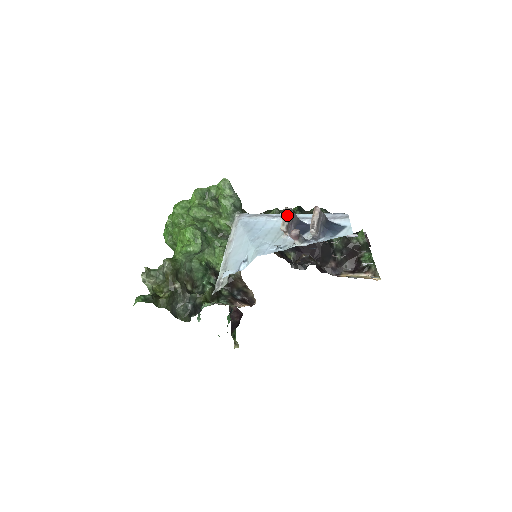
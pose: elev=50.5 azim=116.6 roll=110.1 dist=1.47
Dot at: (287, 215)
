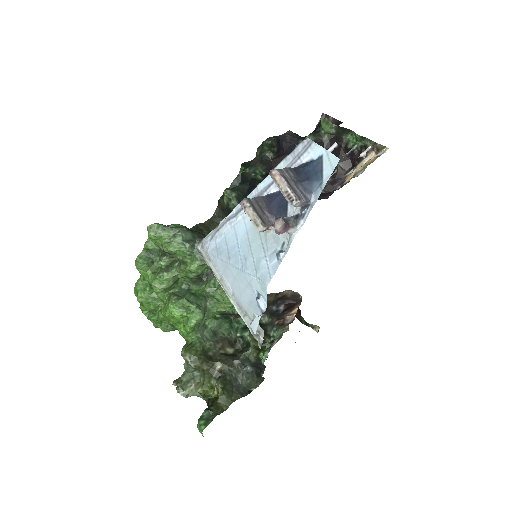
Dot at: (250, 211)
